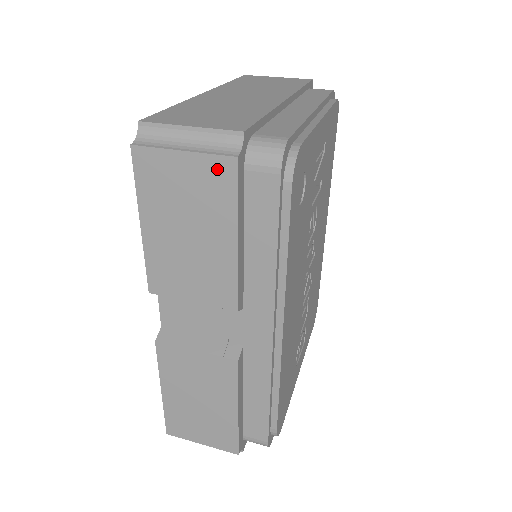
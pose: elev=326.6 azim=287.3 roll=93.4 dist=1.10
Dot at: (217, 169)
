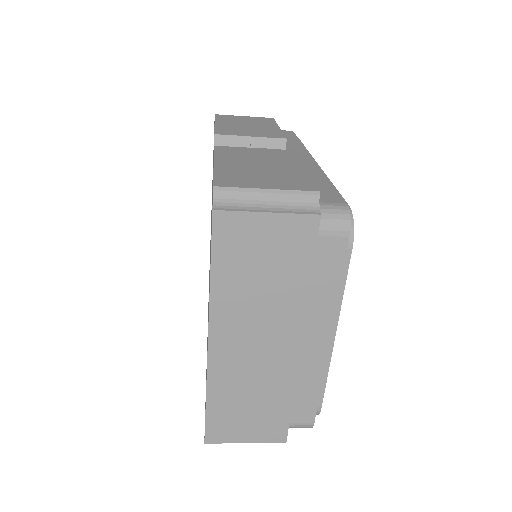
Dot at: (264, 119)
